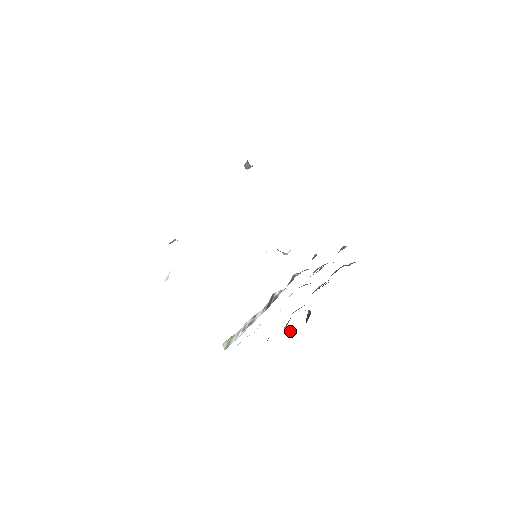
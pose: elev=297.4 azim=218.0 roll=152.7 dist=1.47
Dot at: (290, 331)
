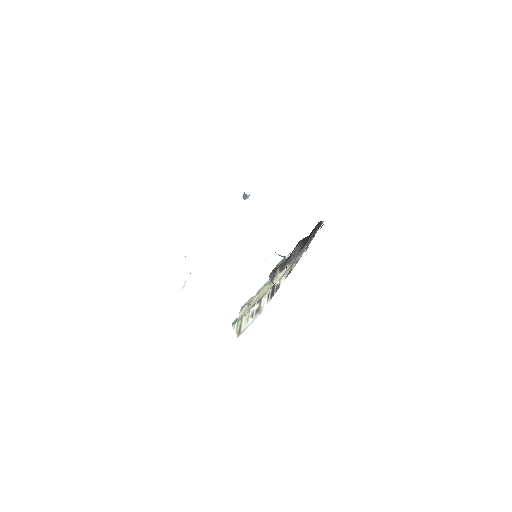
Dot at: occluded
